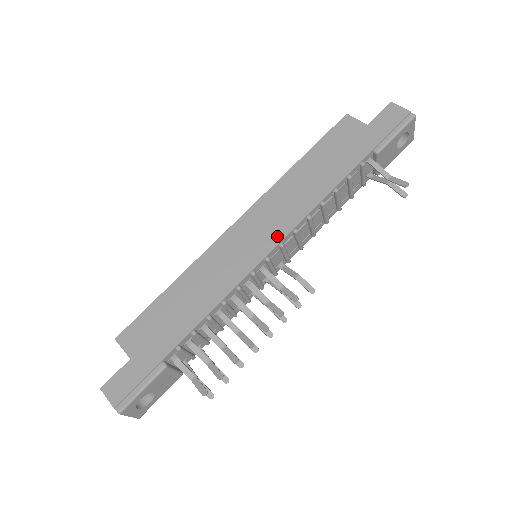
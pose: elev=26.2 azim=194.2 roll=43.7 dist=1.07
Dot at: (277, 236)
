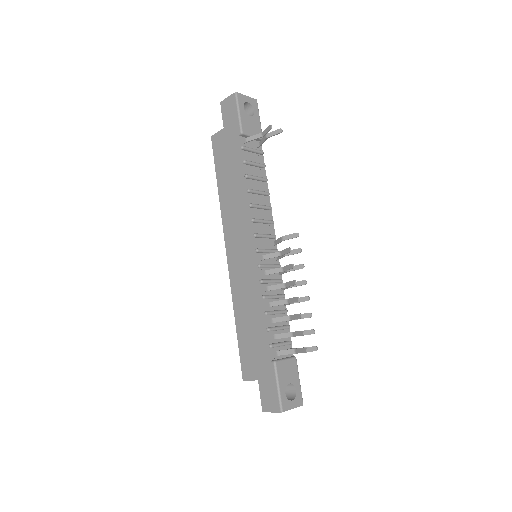
Dot at: (248, 234)
